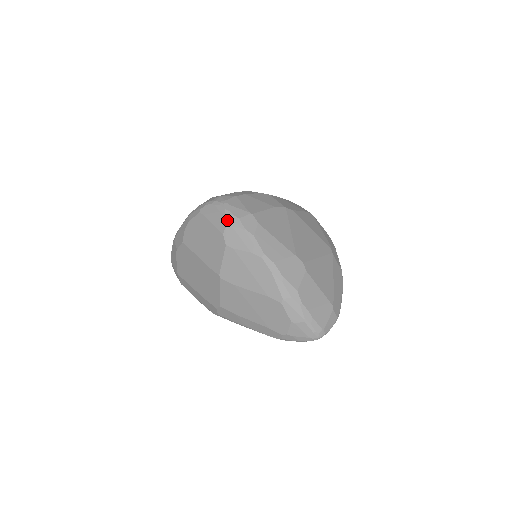
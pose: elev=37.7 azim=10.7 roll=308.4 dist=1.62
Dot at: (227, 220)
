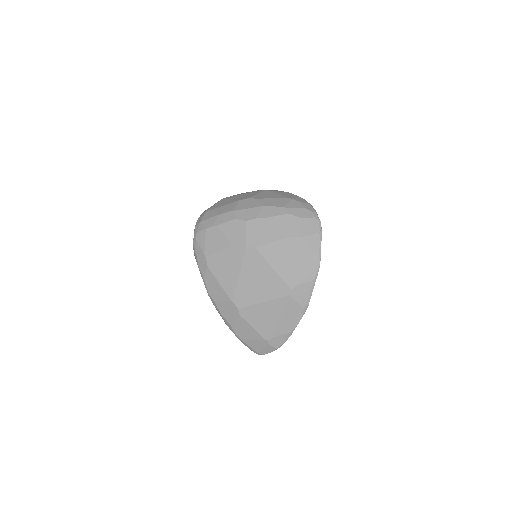
Dot at: (194, 253)
